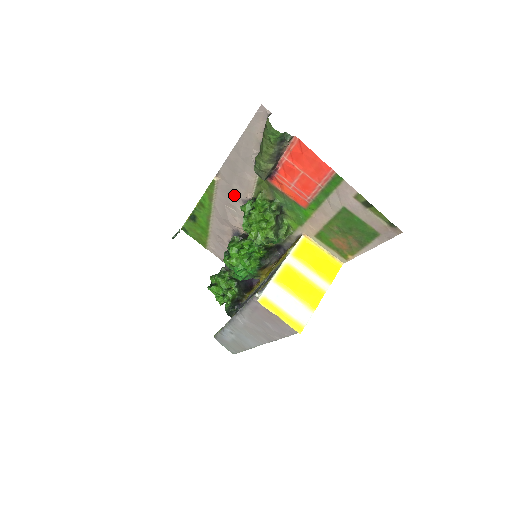
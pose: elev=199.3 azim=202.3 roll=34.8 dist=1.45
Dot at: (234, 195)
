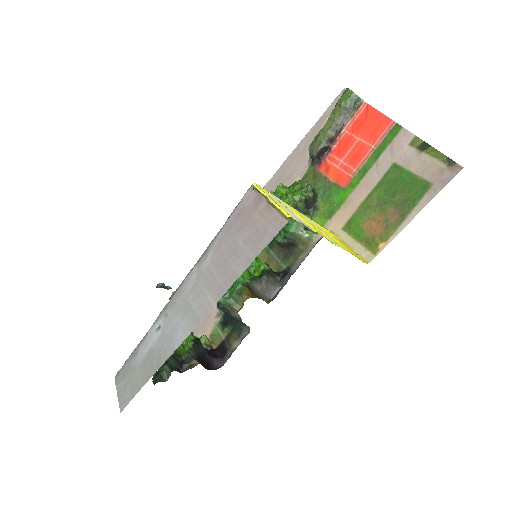
Dot at: occluded
